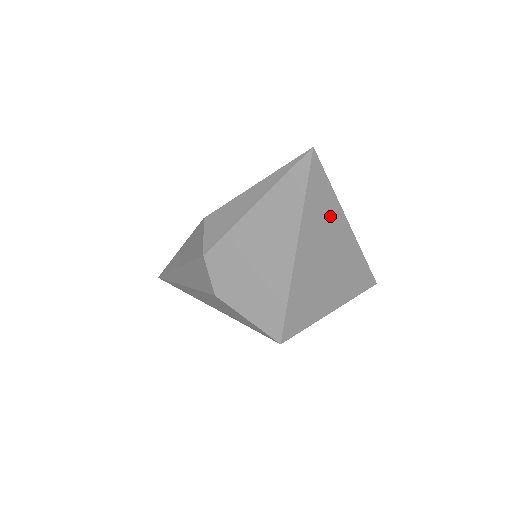
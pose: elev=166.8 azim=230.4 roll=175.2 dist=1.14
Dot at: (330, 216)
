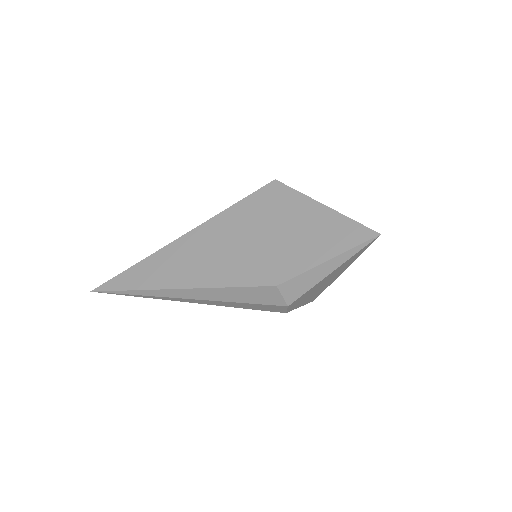
Dot at: occluded
